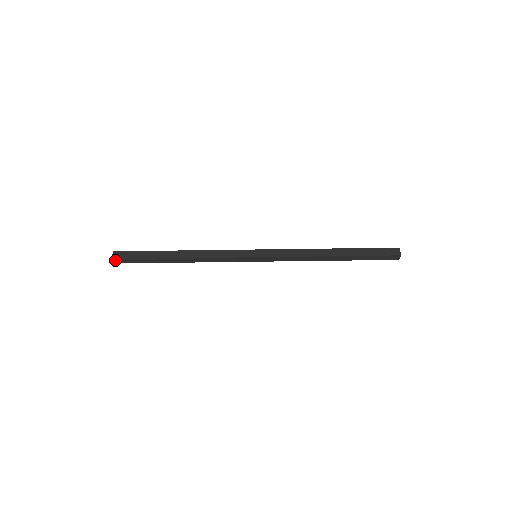
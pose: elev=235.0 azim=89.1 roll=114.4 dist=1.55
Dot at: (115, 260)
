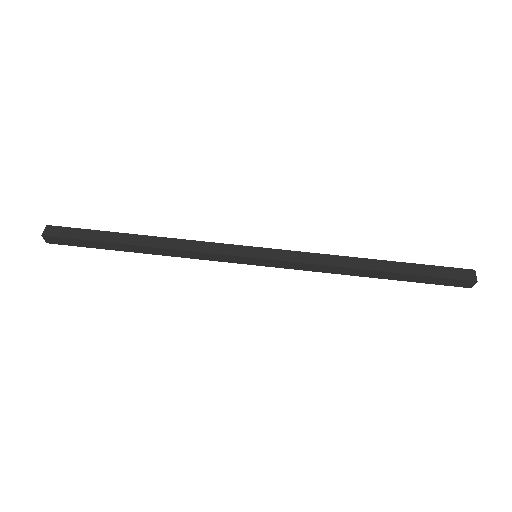
Dot at: (49, 229)
